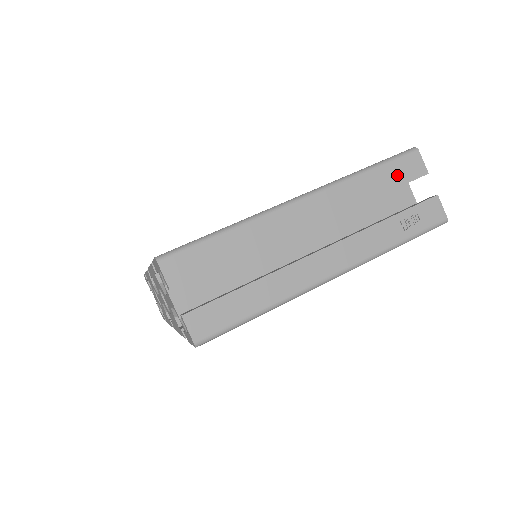
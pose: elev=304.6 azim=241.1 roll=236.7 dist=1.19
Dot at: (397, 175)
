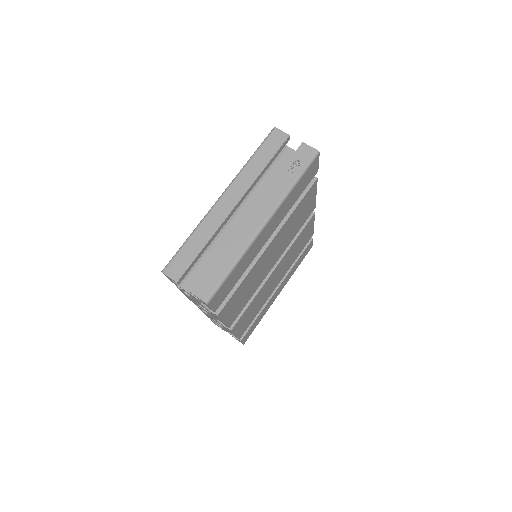
Dot at: (271, 148)
